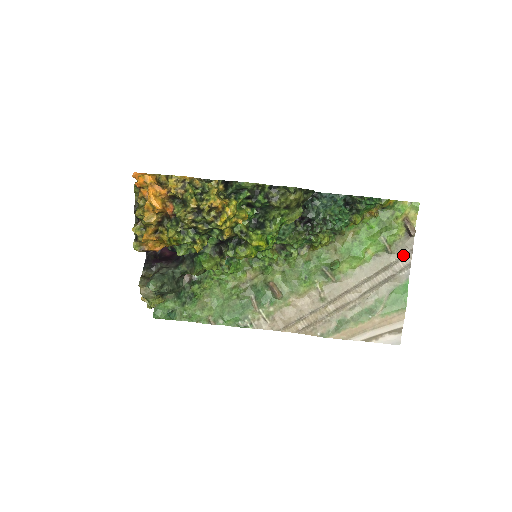
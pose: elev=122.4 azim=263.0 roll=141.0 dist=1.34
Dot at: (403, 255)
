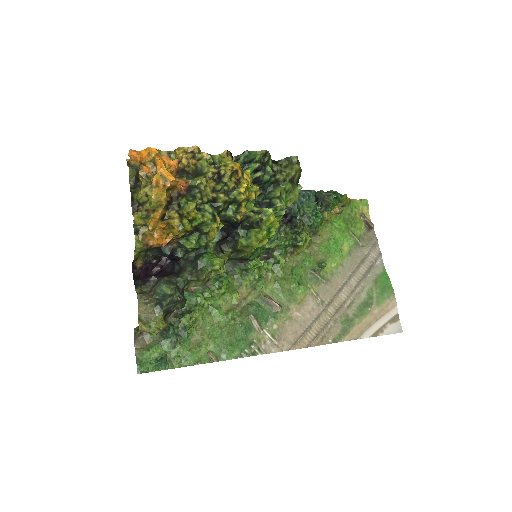
Dot at: (372, 246)
